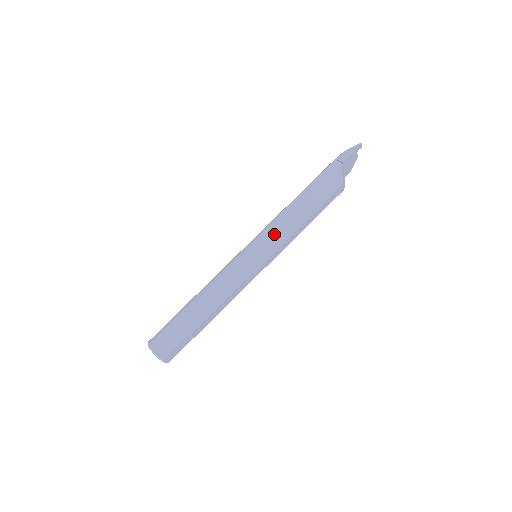
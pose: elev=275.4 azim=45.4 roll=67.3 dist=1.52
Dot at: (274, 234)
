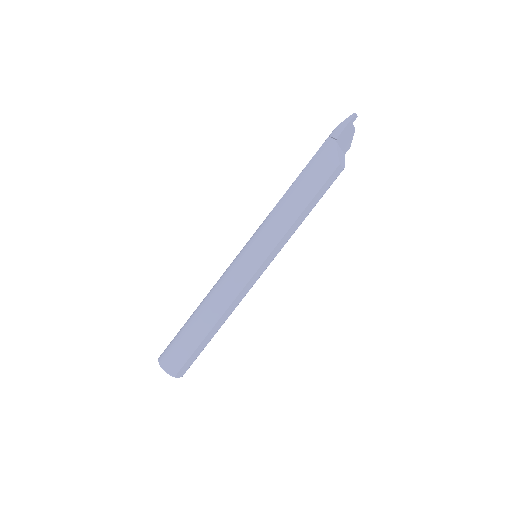
Dot at: (270, 231)
